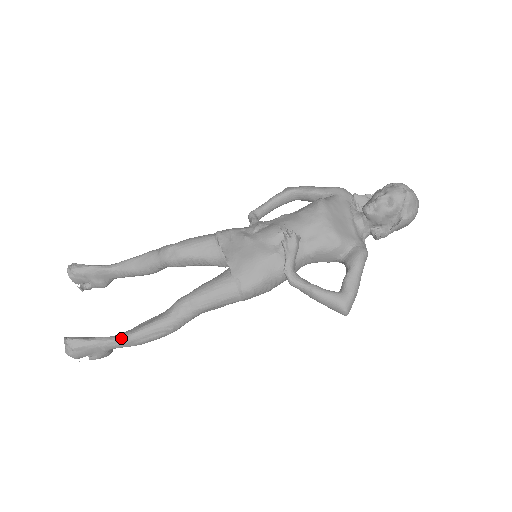
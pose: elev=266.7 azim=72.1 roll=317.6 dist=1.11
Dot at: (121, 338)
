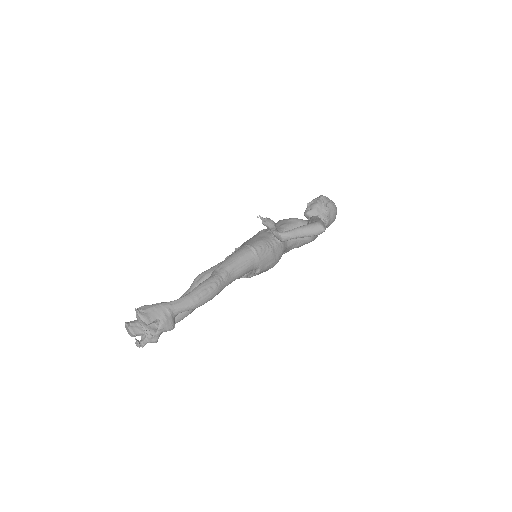
Dot at: (179, 299)
